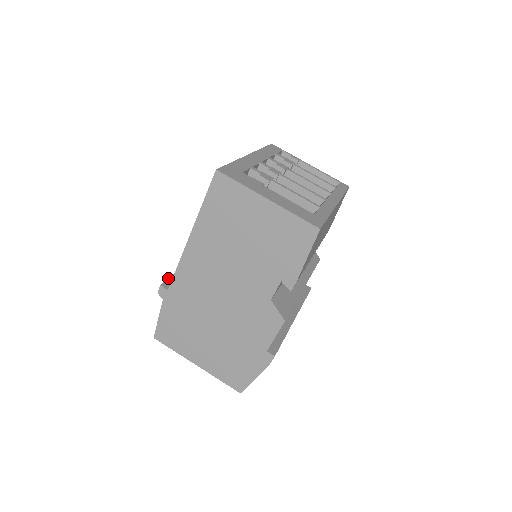
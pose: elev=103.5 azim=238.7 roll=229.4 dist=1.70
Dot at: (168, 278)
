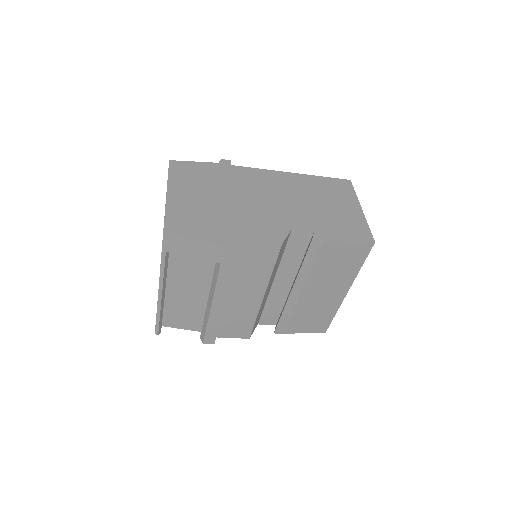
Dot at: occluded
